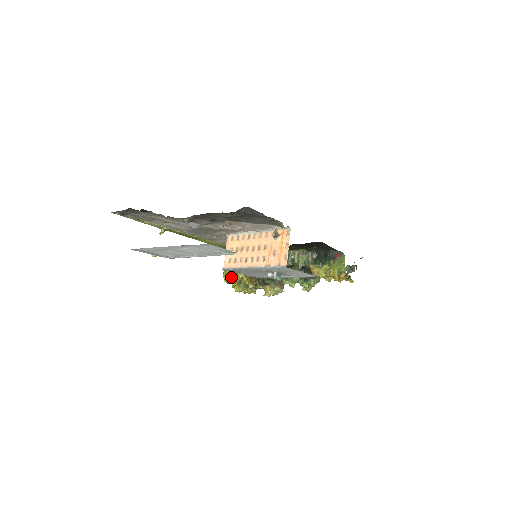
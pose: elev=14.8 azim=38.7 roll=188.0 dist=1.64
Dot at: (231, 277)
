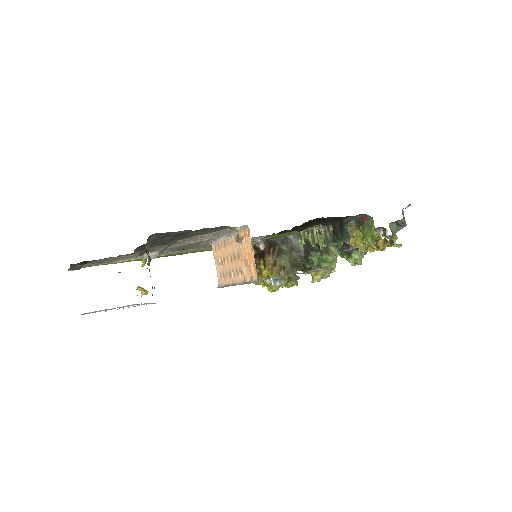
Dot at: (258, 278)
